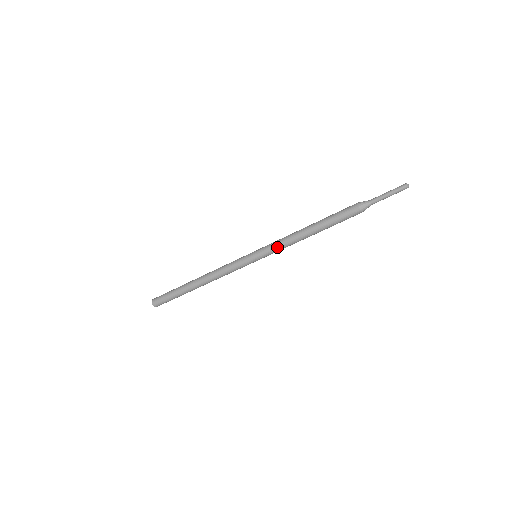
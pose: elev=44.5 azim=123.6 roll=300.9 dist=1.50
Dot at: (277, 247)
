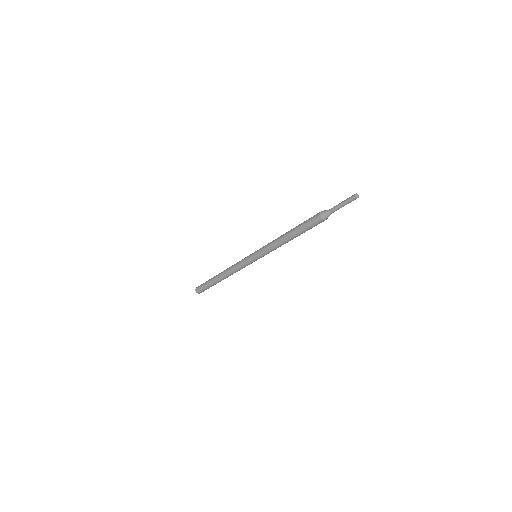
Dot at: (268, 251)
